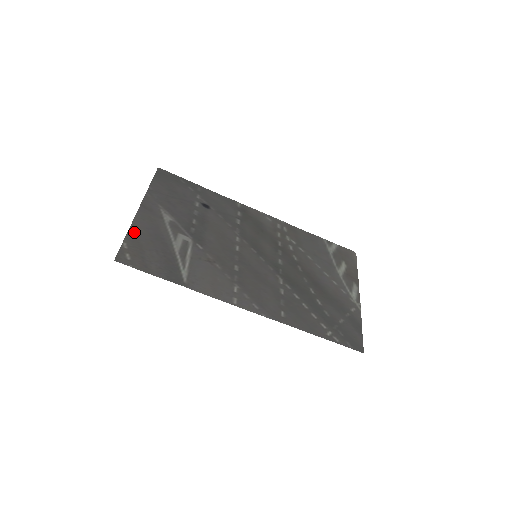
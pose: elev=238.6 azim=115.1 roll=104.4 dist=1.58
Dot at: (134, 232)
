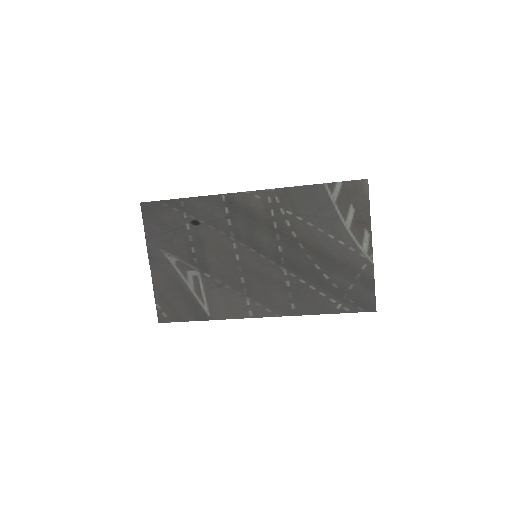
Dot at: (158, 290)
